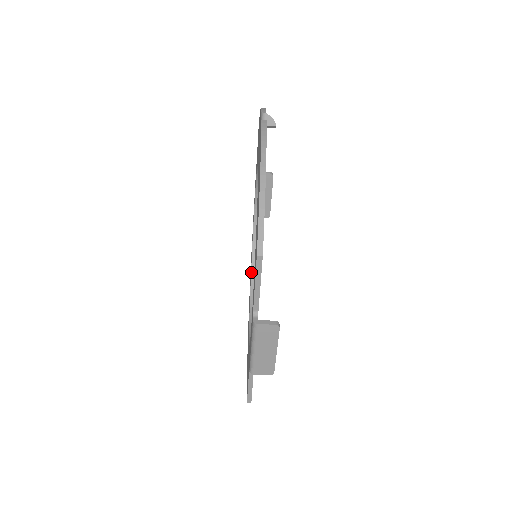
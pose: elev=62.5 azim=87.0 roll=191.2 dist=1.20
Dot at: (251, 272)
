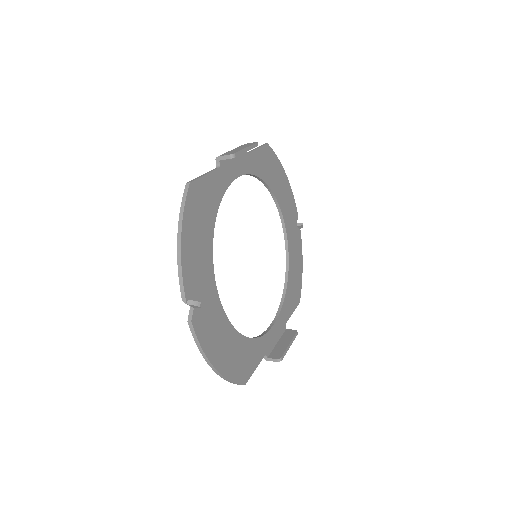
Dot at: (268, 190)
